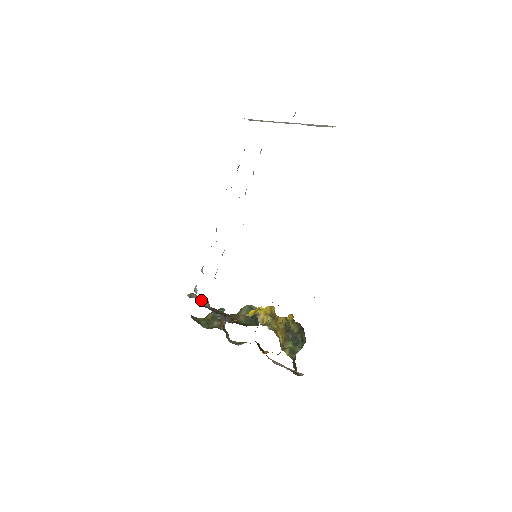
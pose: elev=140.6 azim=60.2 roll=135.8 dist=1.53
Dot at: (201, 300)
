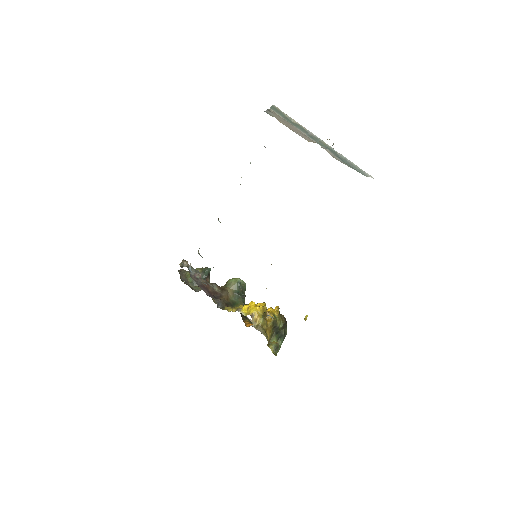
Dot at: (193, 272)
